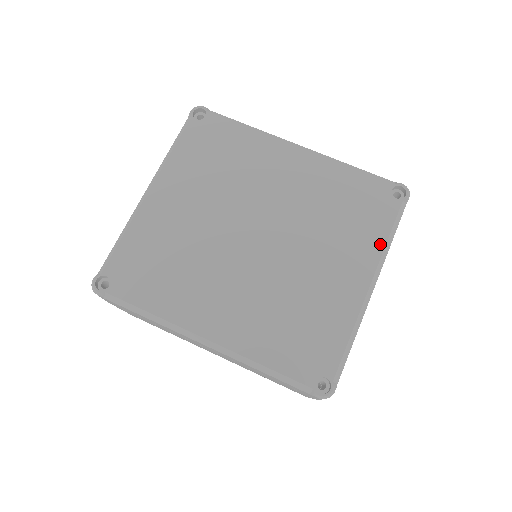
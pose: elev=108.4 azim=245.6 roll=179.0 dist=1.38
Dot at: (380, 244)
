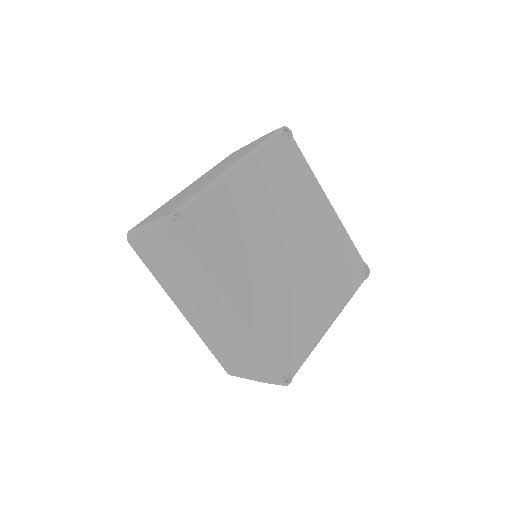
Dot at: (346, 298)
